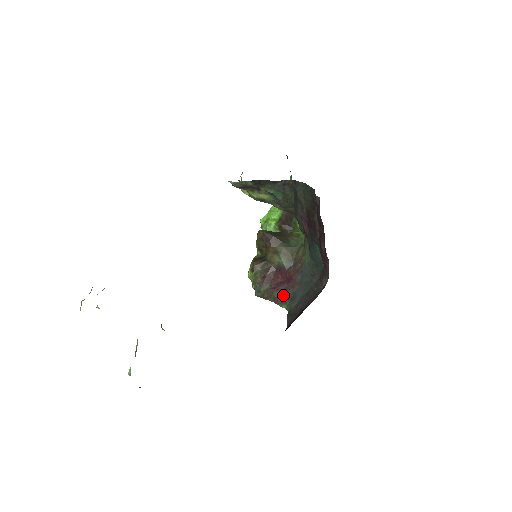
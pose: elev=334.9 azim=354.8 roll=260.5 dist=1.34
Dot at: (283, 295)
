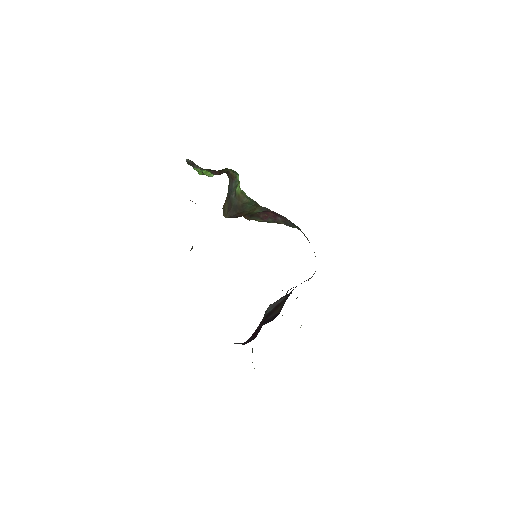
Dot at: (286, 224)
